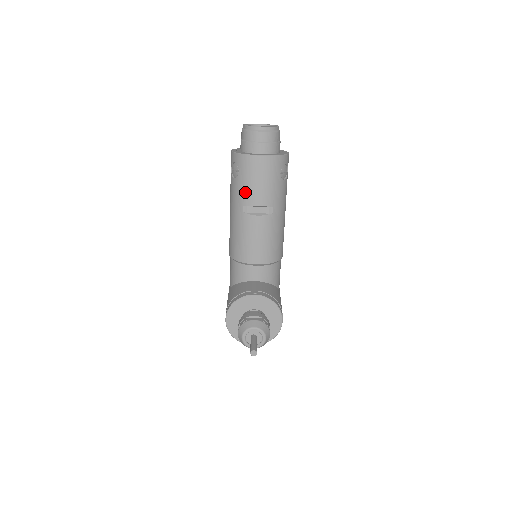
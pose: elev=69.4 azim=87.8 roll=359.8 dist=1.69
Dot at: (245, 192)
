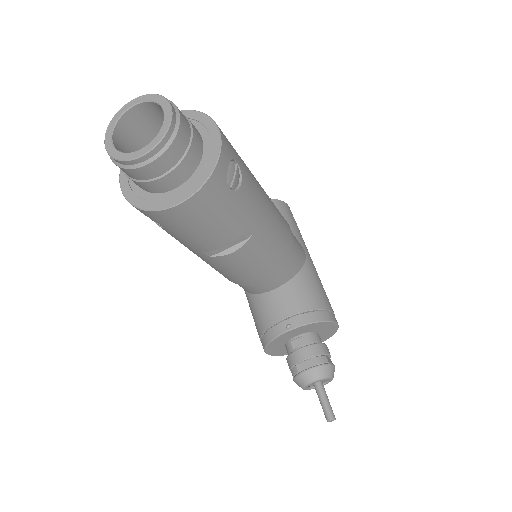
Dot at: (192, 242)
